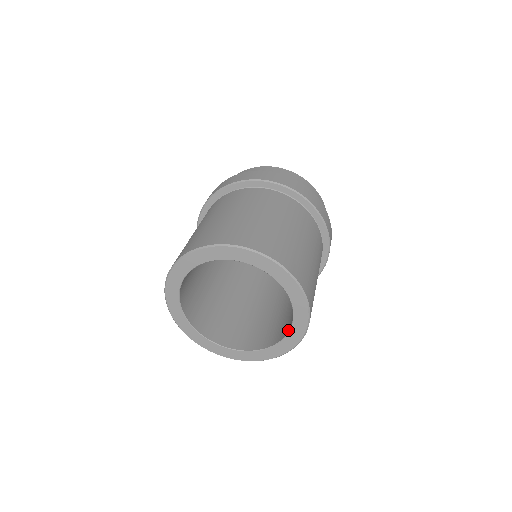
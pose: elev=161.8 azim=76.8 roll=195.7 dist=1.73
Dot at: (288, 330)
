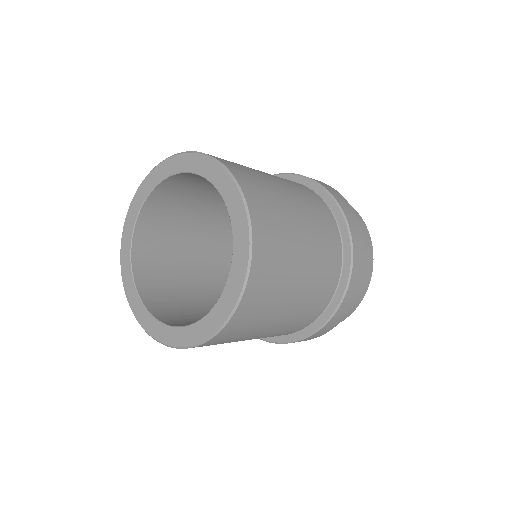
Dot at: (196, 322)
